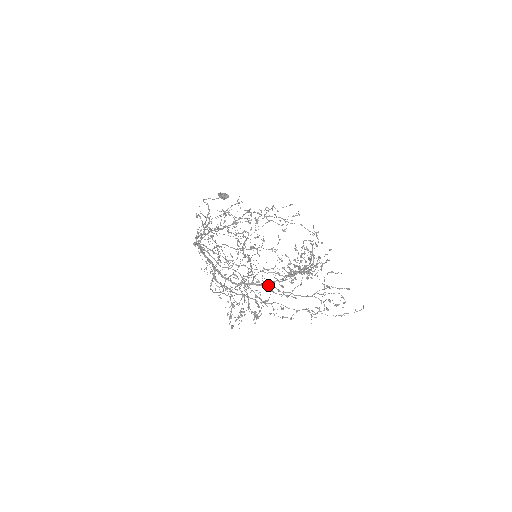
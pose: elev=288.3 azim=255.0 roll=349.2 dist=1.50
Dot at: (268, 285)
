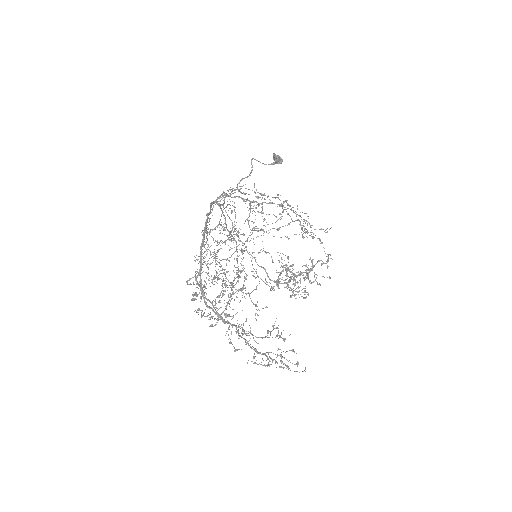
Dot at: (232, 326)
